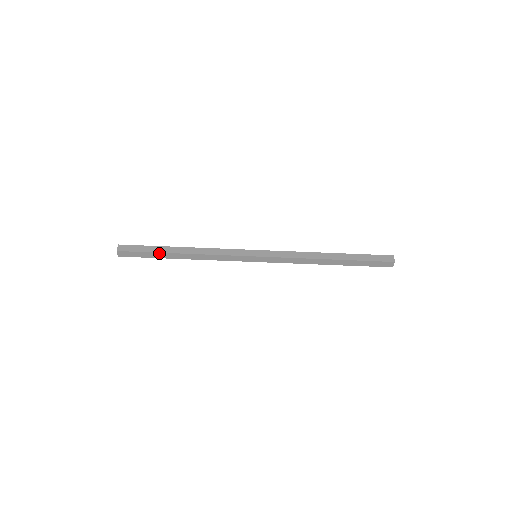
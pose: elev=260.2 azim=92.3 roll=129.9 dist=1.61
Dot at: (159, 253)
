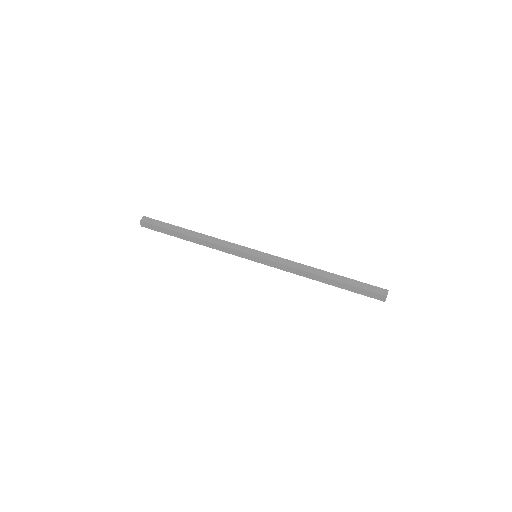
Dot at: (176, 227)
